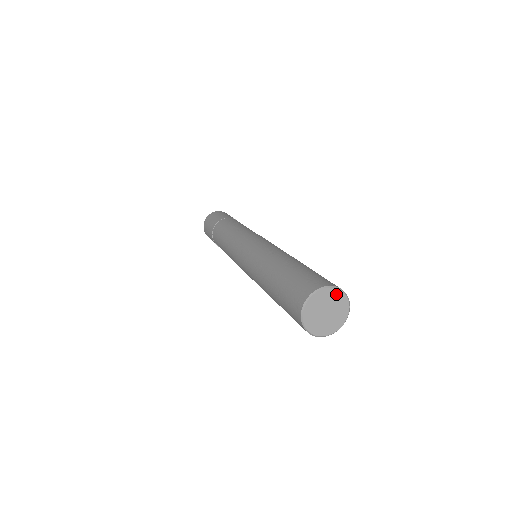
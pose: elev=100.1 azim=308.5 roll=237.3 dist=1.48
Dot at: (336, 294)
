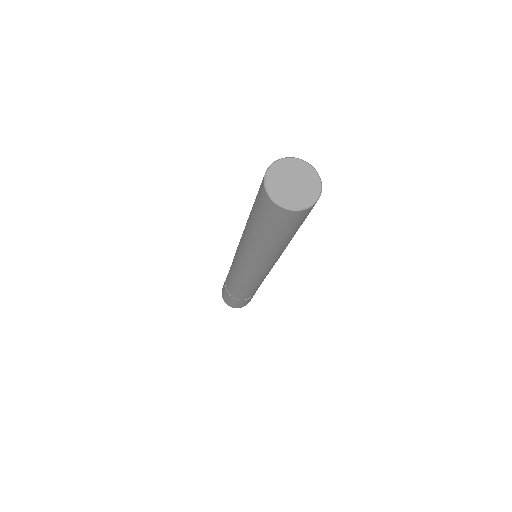
Dot at: (282, 165)
